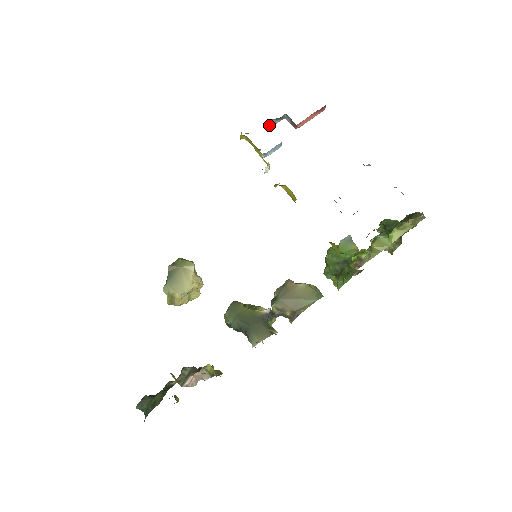
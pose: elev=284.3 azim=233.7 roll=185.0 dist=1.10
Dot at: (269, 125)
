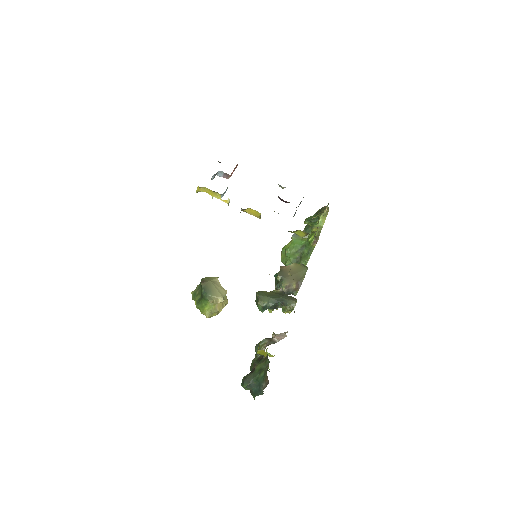
Dot at: occluded
